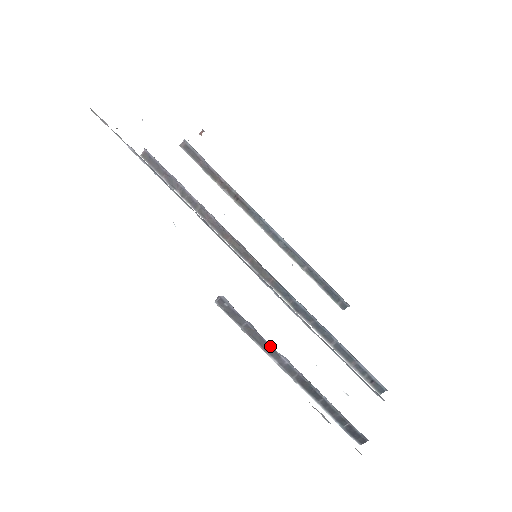
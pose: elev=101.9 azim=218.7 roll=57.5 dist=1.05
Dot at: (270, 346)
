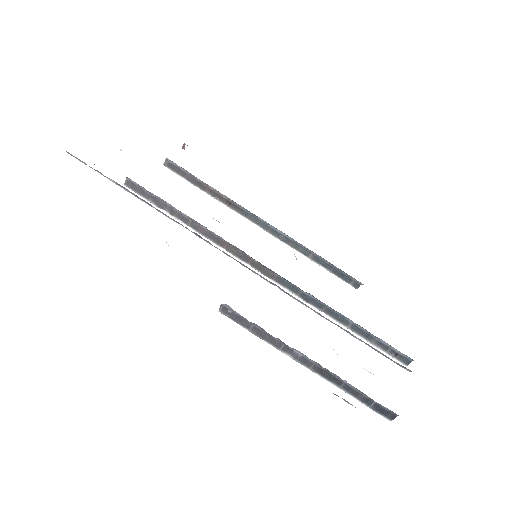
Dot at: (281, 342)
